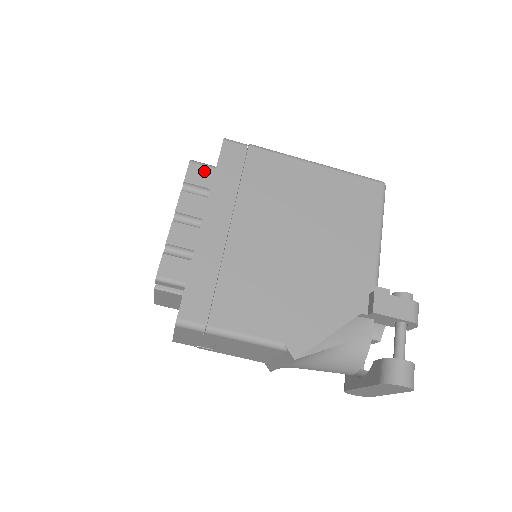
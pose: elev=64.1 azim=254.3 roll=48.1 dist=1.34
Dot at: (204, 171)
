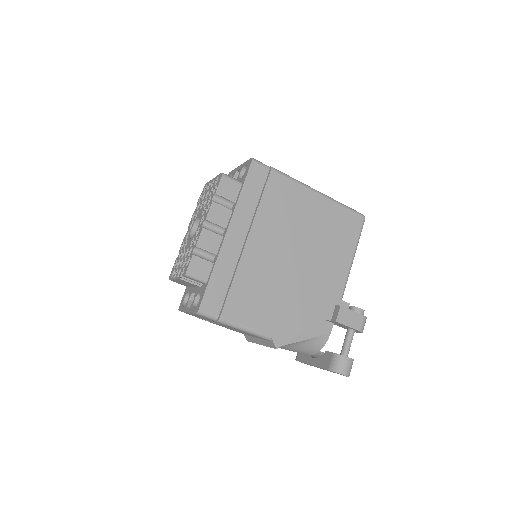
Dot at: (232, 186)
